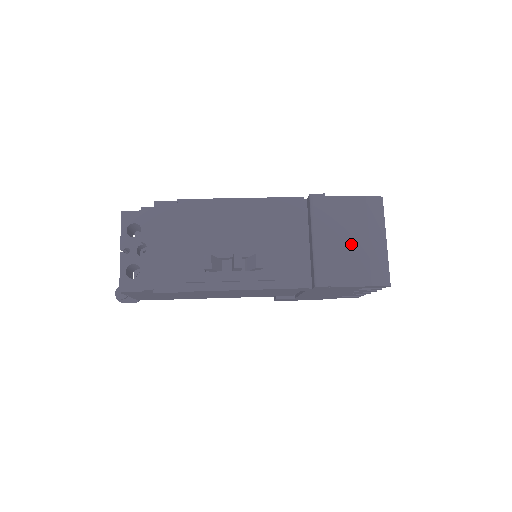
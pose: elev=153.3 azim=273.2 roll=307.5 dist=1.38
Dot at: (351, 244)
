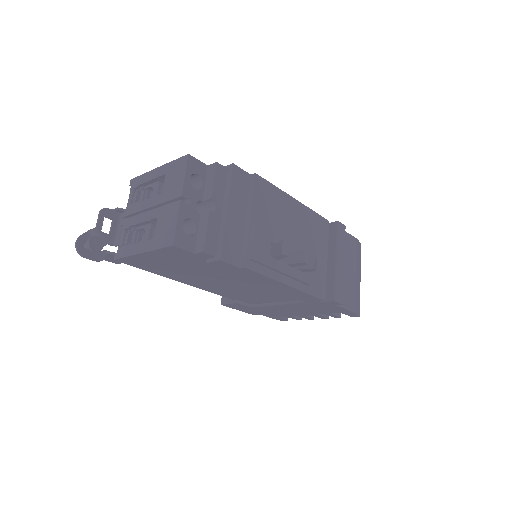
Dot at: (348, 274)
